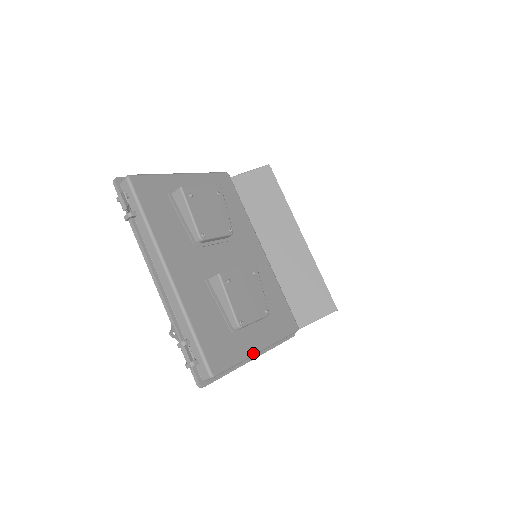
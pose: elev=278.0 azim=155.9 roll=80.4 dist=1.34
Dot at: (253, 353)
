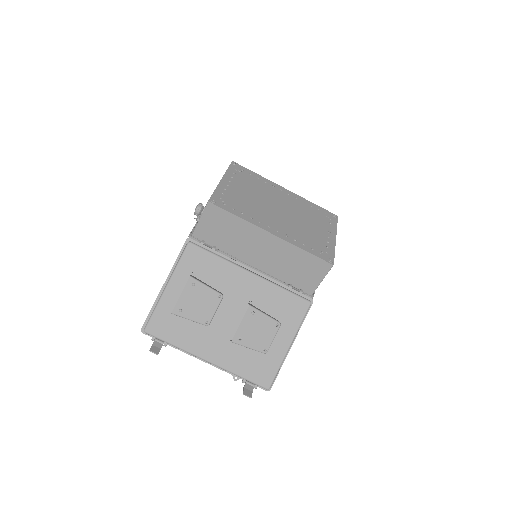
Dot at: (286, 354)
